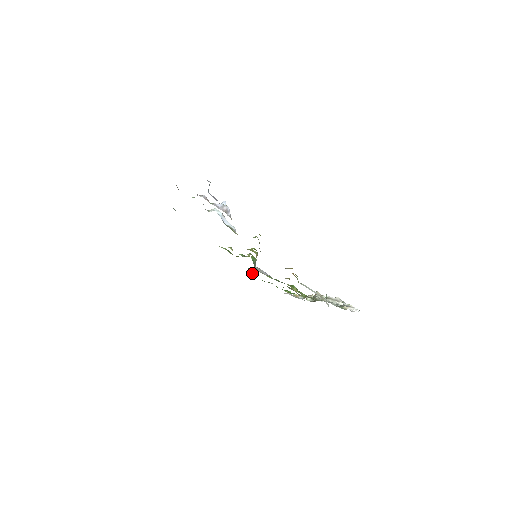
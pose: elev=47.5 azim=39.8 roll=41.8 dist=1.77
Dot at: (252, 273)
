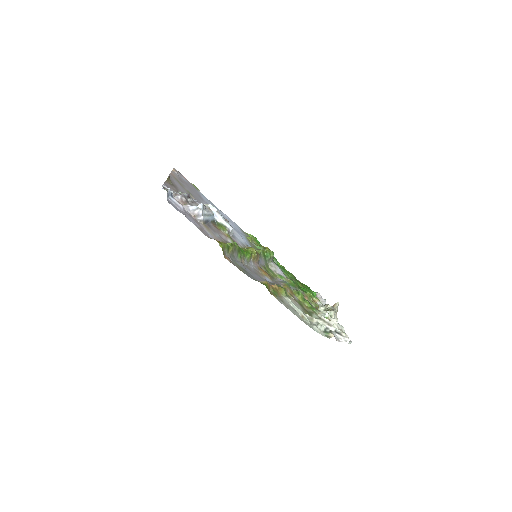
Dot at: (280, 265)
